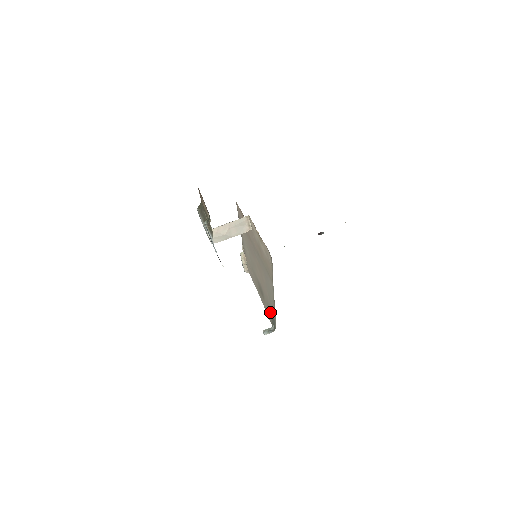
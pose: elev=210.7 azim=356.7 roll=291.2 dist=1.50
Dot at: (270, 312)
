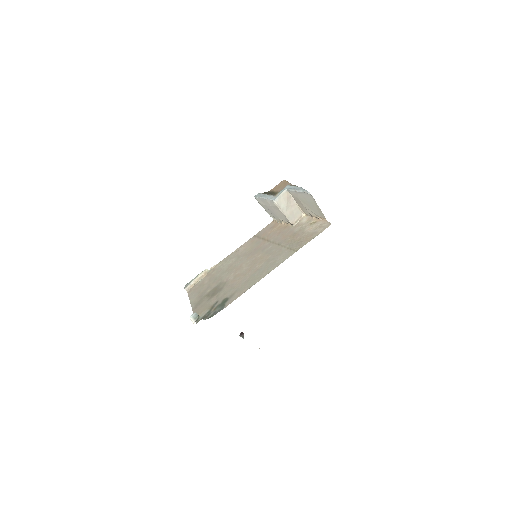
Dot at: (218, 303)
